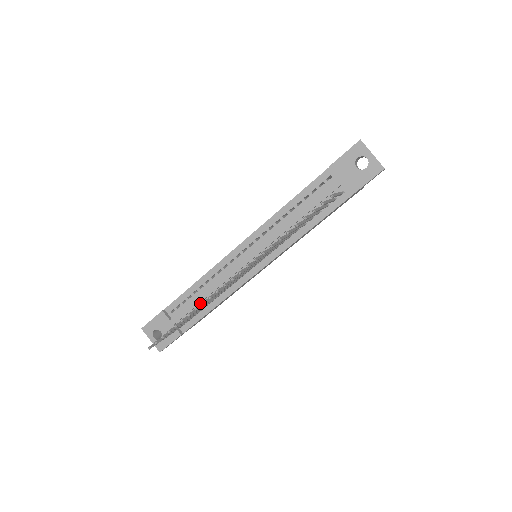
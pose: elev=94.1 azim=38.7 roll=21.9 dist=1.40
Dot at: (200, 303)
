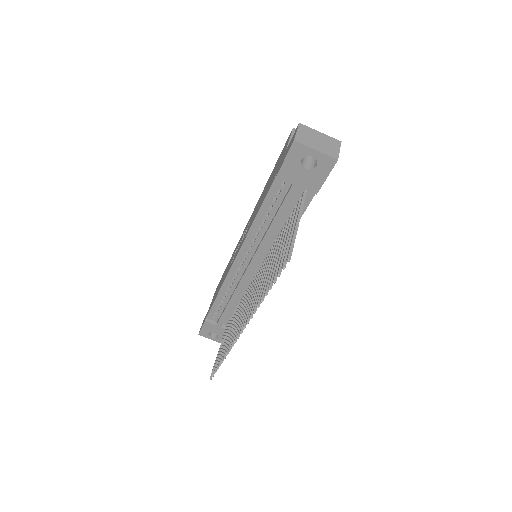
Dot at: occluded
